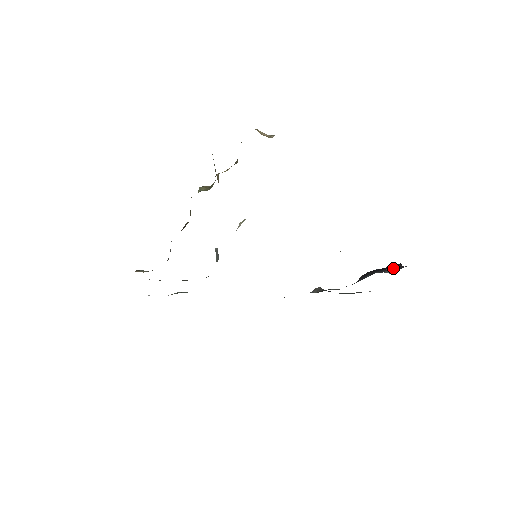
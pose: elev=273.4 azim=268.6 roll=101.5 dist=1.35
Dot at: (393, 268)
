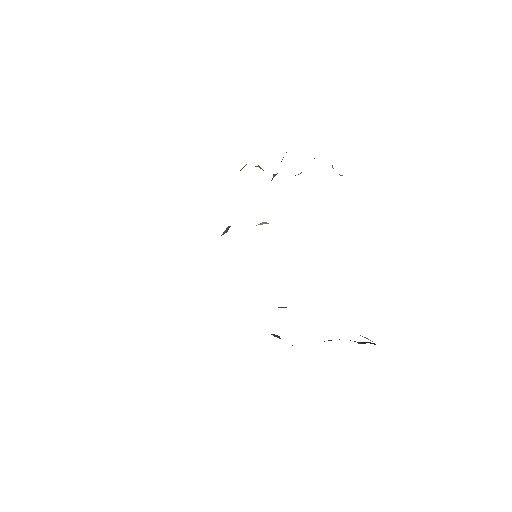
Dot at: (366, 342)
